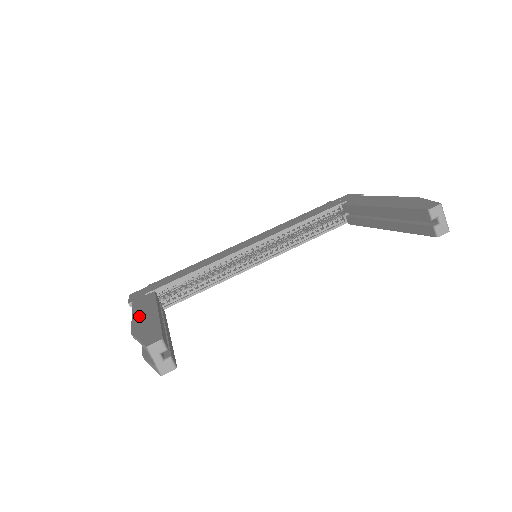
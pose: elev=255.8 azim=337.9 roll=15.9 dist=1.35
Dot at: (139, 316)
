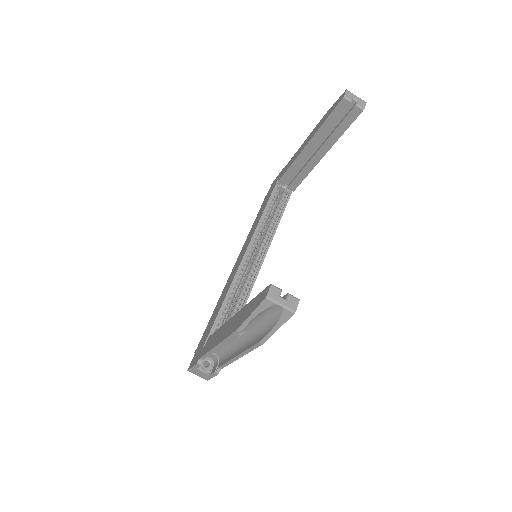
Dot at: (224, 334)
